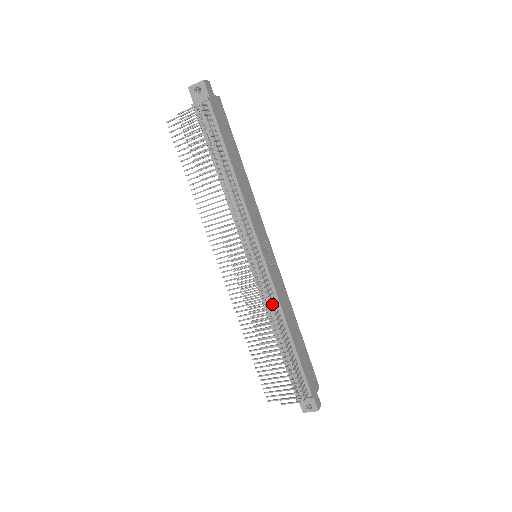
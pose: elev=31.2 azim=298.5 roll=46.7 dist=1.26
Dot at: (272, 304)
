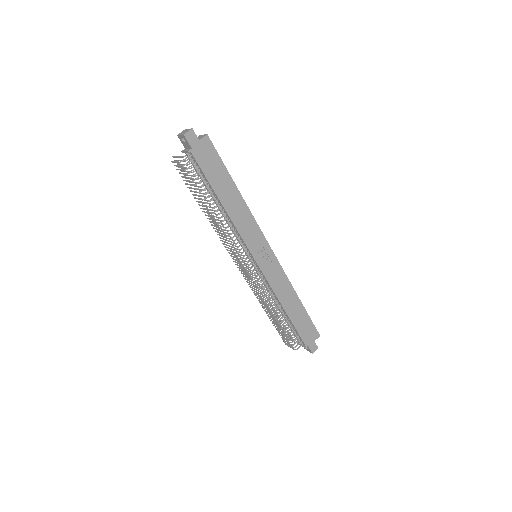
Dot at: (266, 293)
